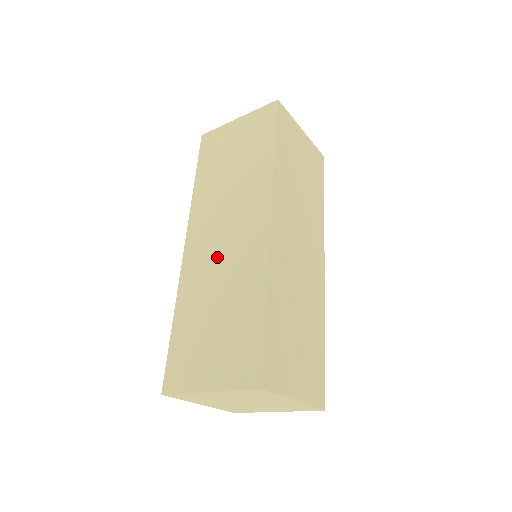
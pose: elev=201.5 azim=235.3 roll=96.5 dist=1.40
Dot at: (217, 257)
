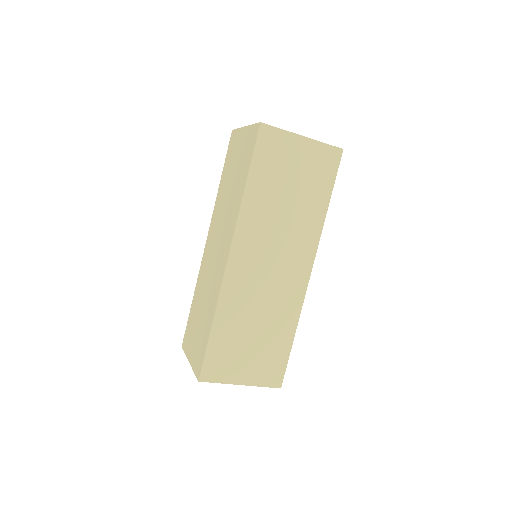
Dot at: (262, 284)
